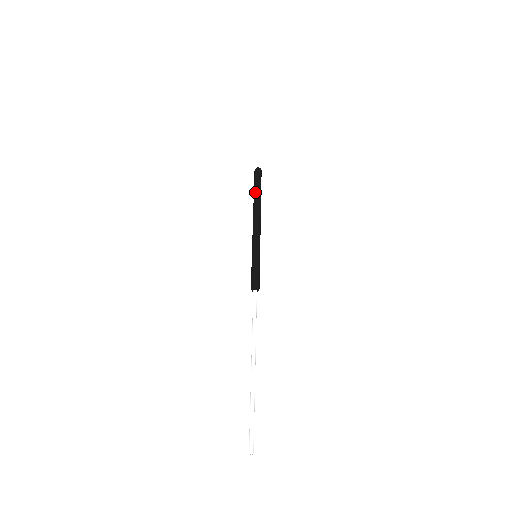
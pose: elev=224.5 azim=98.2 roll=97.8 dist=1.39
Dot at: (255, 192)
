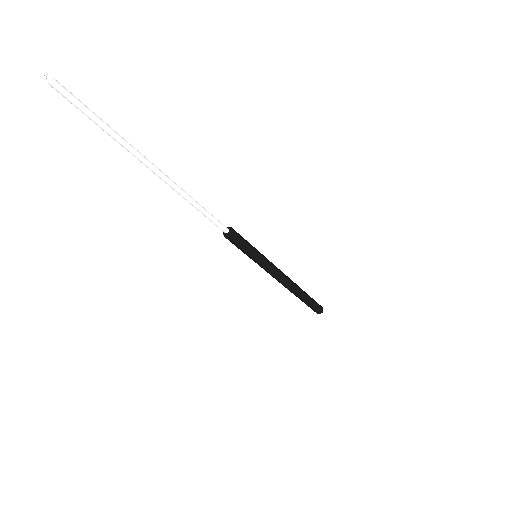
Dot at: occluded
